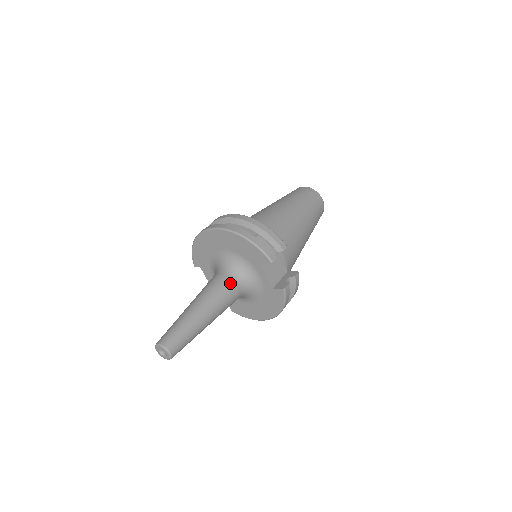
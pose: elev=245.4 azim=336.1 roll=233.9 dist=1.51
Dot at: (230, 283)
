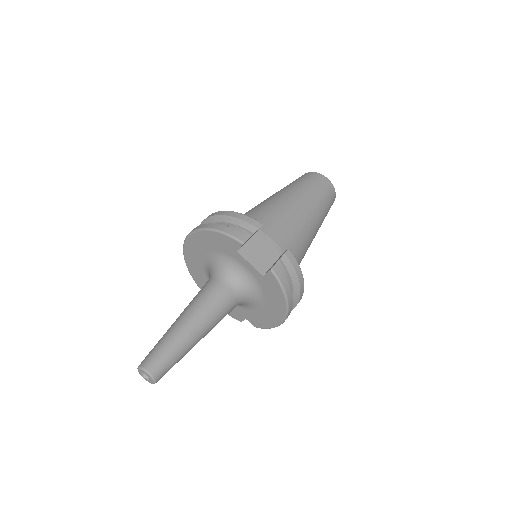
Dot at: (216, 286)
